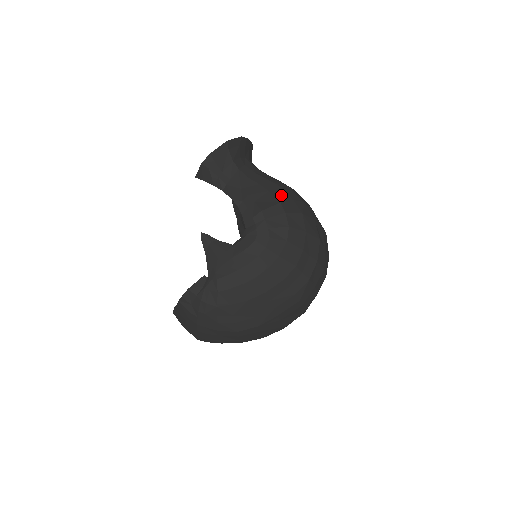
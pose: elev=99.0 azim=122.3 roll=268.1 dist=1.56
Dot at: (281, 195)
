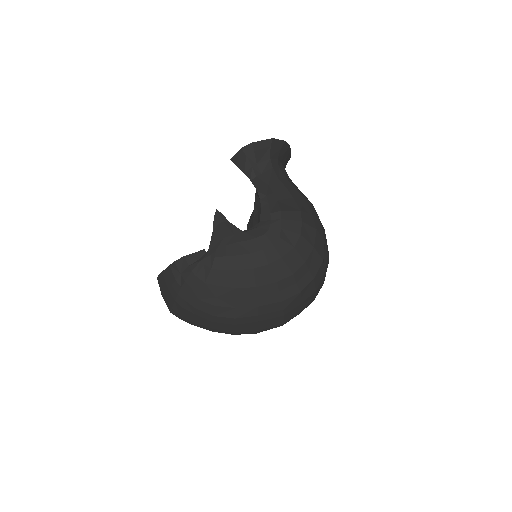
Dot at: (303, 205)
